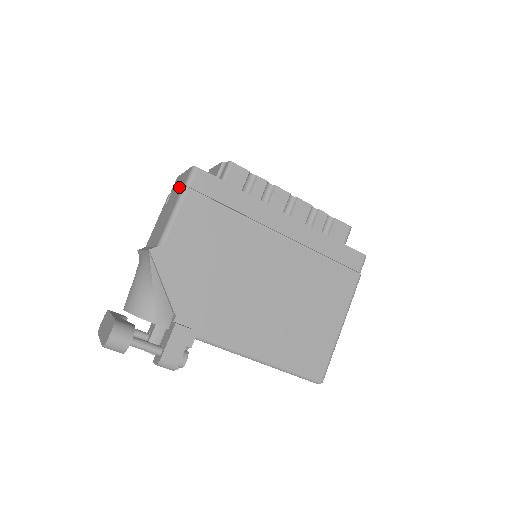
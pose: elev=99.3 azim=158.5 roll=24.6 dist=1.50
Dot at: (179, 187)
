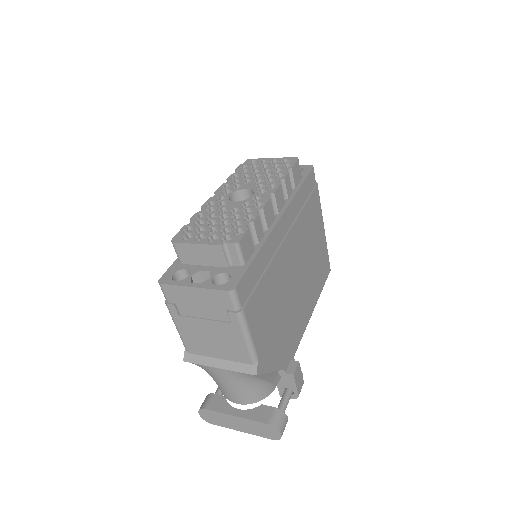
Dot at: (211, 307)
